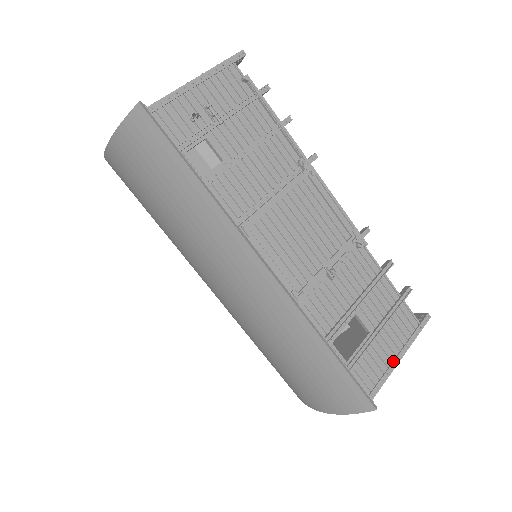
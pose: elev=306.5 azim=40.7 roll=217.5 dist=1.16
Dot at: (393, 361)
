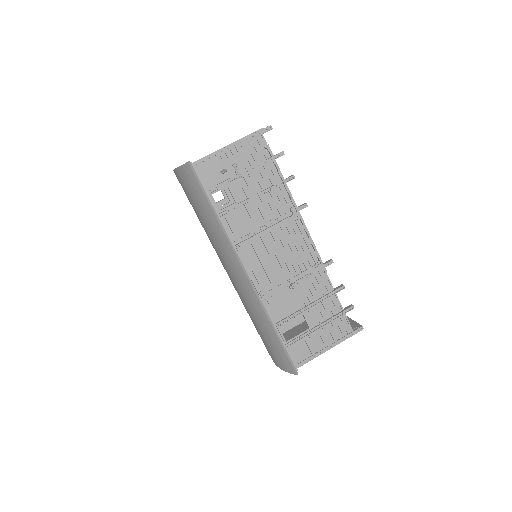
Dot at: (322, 349)
